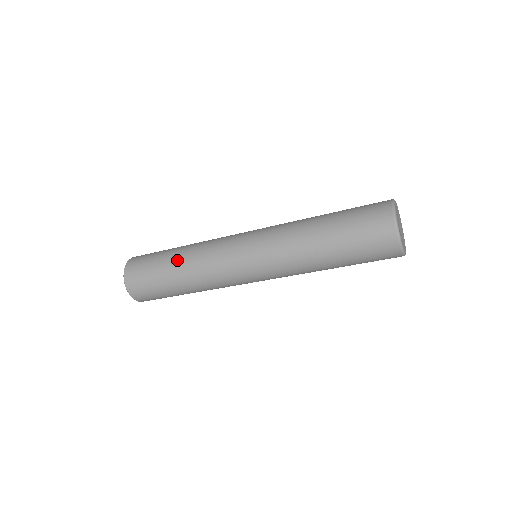
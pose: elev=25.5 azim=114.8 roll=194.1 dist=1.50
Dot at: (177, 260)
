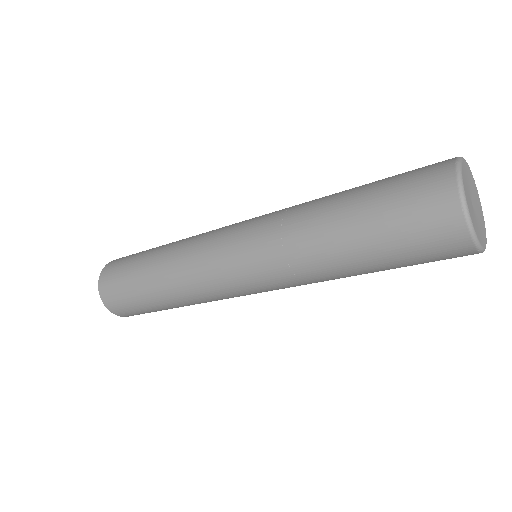
Dot at: (167, 244)
